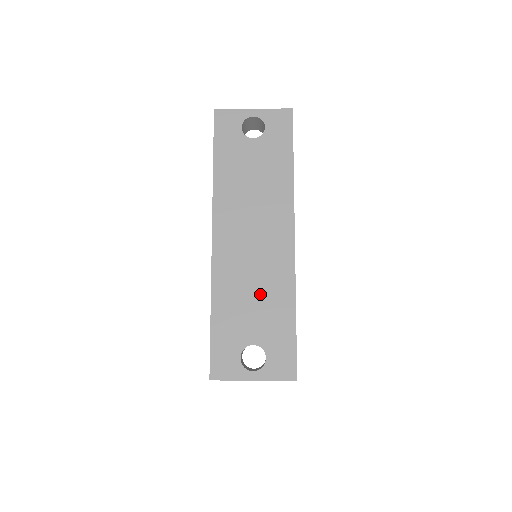
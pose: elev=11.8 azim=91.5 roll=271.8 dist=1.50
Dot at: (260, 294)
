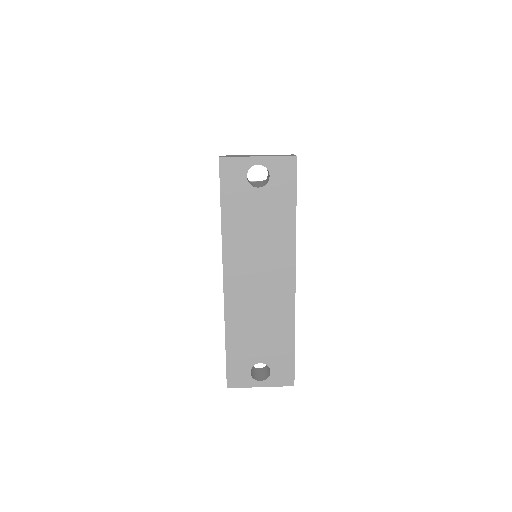
Dot at: (266, 326)
